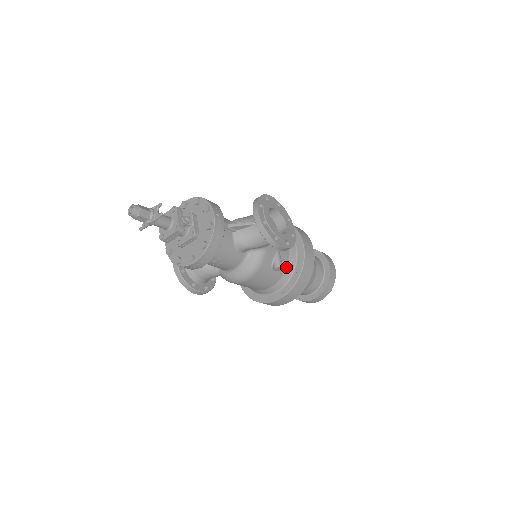
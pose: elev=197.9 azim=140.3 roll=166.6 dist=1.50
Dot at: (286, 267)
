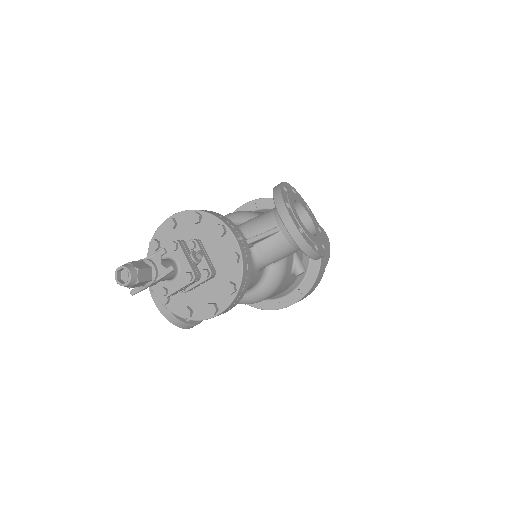
Dot at: occluded
